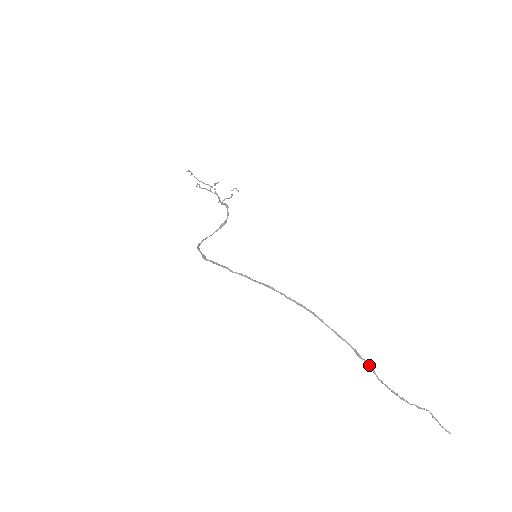
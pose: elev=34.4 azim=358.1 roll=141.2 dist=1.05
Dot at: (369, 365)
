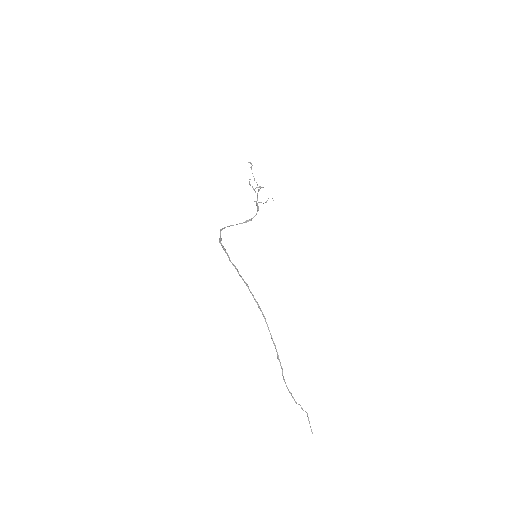
Dot at: (281, 367)
